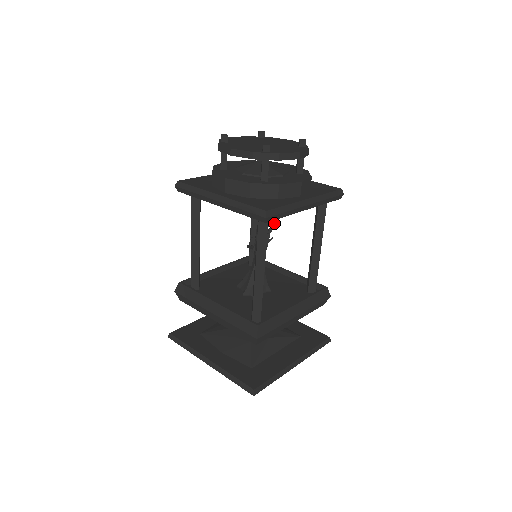
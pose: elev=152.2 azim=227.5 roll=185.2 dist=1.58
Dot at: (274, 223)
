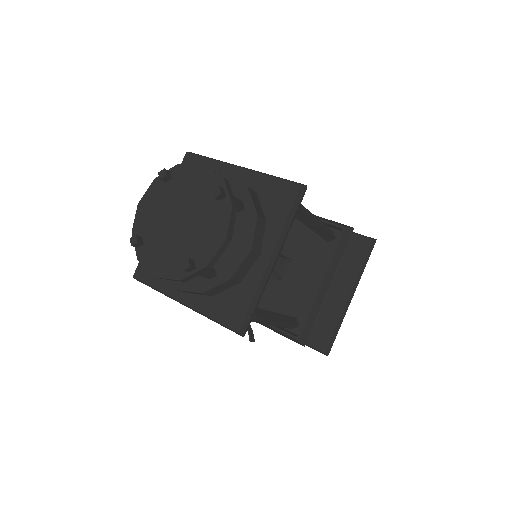
Dot at: occluded
